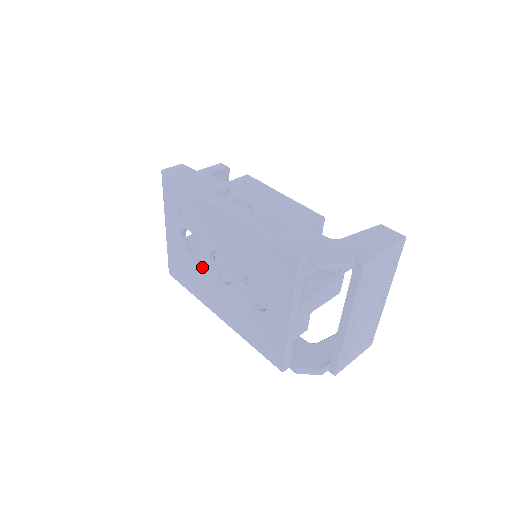
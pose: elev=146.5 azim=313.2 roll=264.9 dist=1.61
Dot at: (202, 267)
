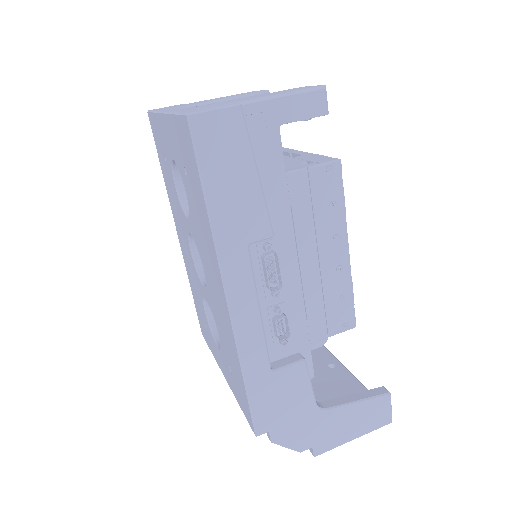
Dot at: (182, 214)
